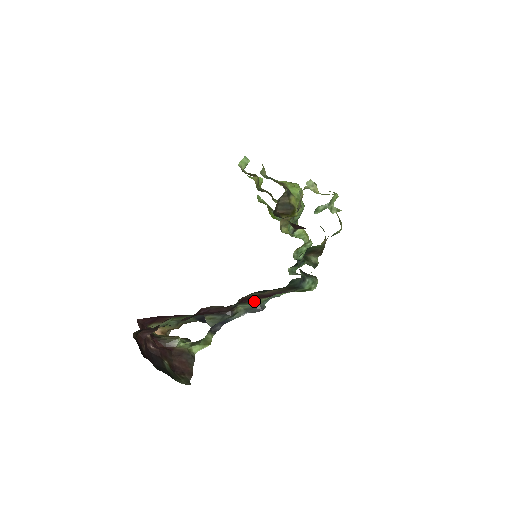
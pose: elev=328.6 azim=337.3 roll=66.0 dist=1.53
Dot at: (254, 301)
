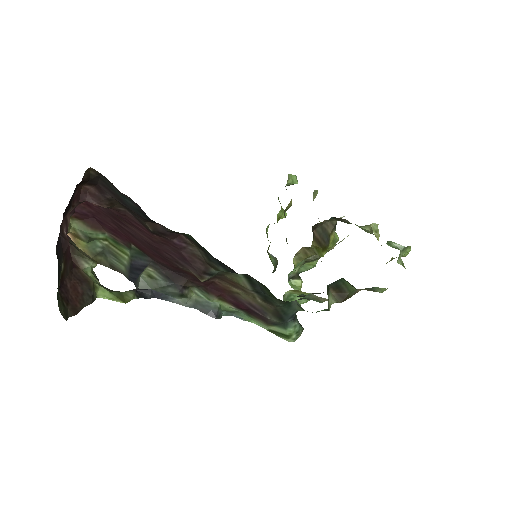
Dot at: (217, 299)
